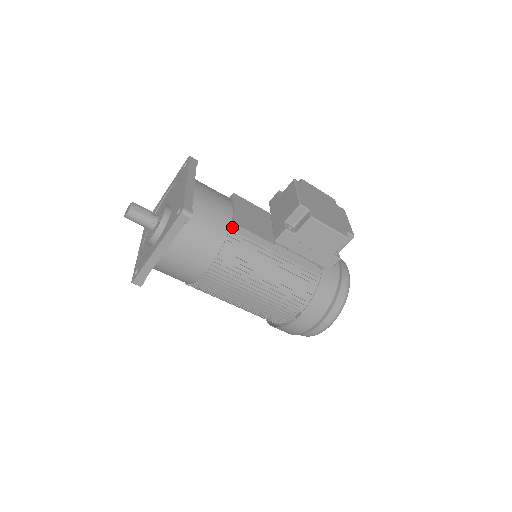
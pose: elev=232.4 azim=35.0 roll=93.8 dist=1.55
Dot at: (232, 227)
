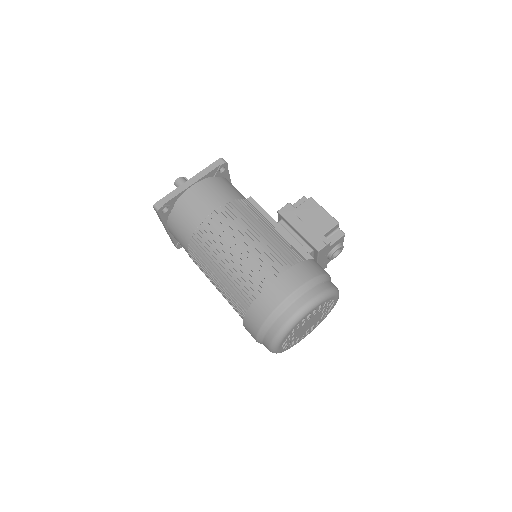
Dot at: (248, 199)
